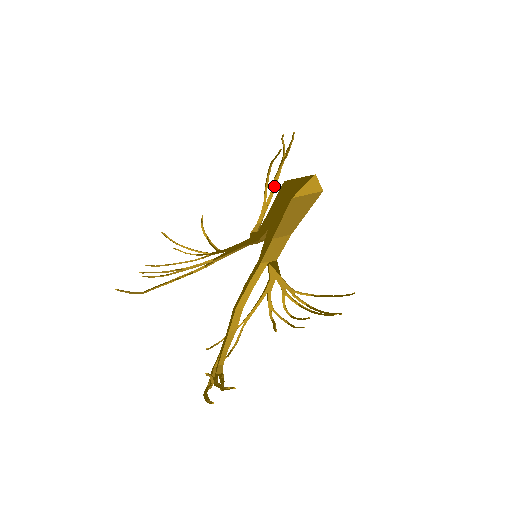
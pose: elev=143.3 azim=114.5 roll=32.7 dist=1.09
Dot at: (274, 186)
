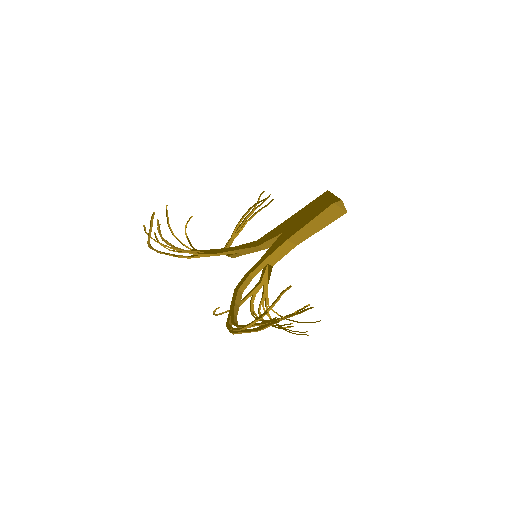
Dot at: (238, 230)
